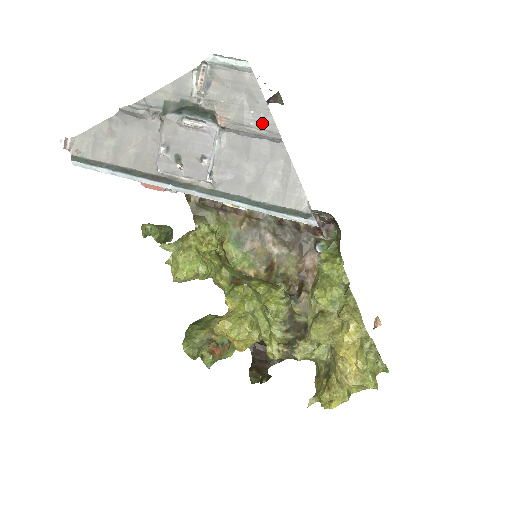
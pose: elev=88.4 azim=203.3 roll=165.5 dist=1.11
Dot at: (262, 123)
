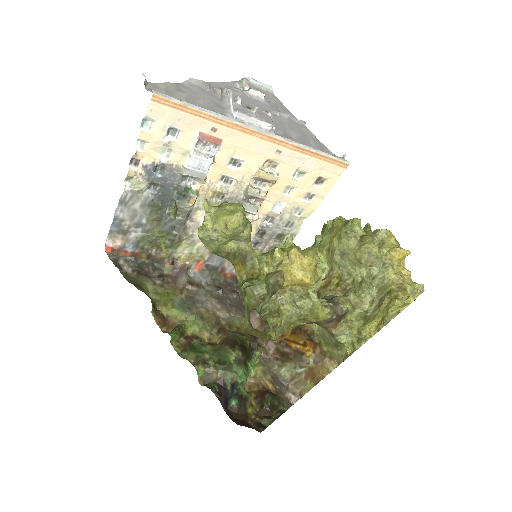
Dot at: occluded
